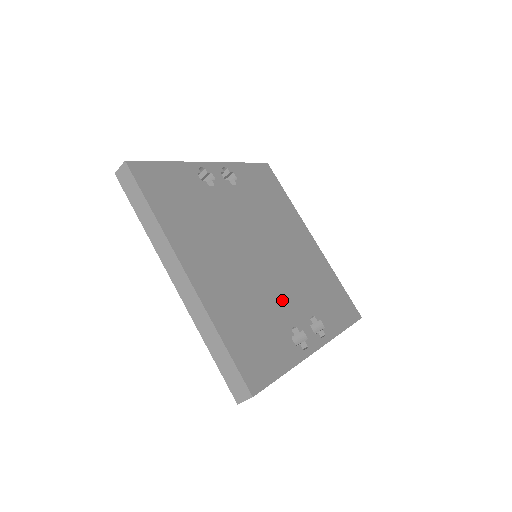
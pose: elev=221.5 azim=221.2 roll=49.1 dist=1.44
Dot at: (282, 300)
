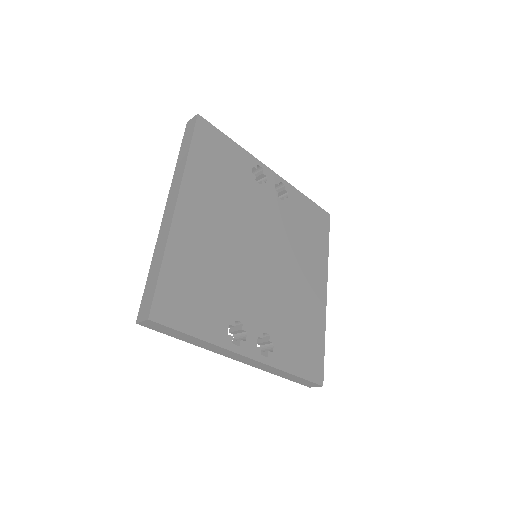
Dot at: (248, 296)
